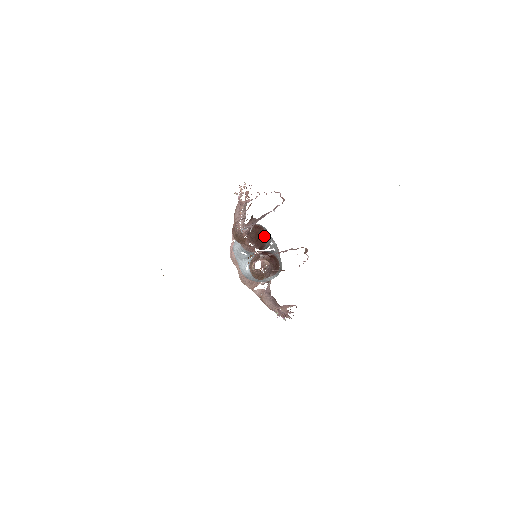
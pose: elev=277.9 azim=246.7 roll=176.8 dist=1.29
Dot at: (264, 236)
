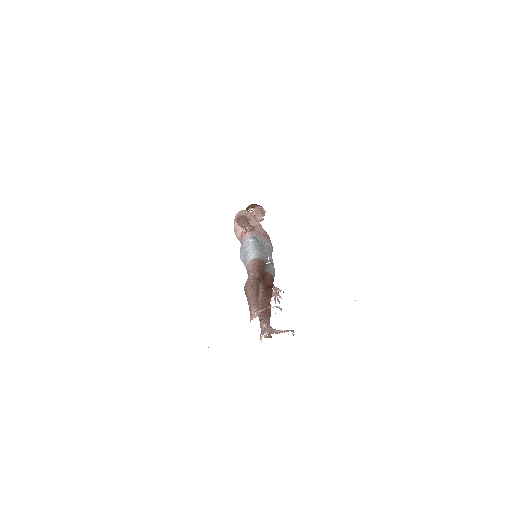
Dot at: occluded
